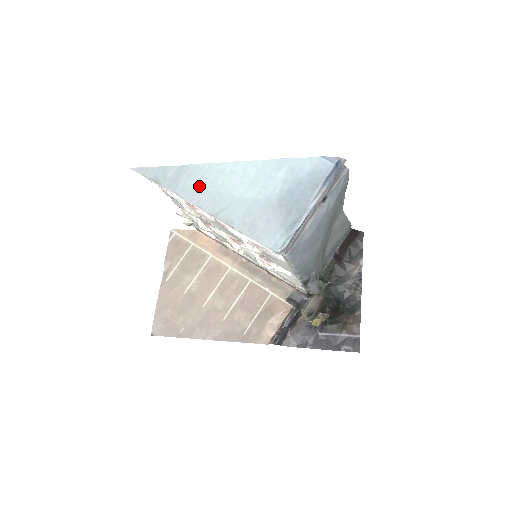
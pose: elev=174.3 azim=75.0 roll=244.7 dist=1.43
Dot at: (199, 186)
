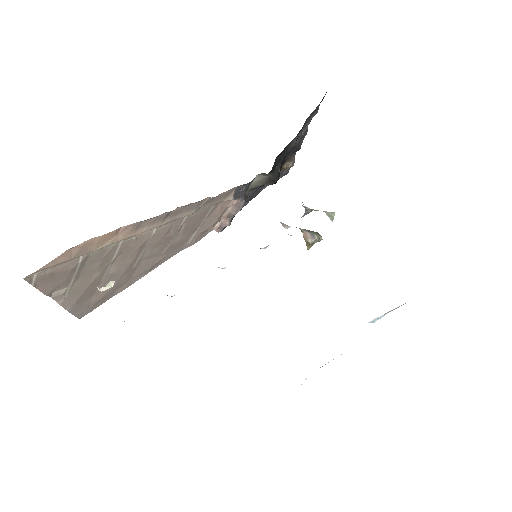
Dot at: occluded
